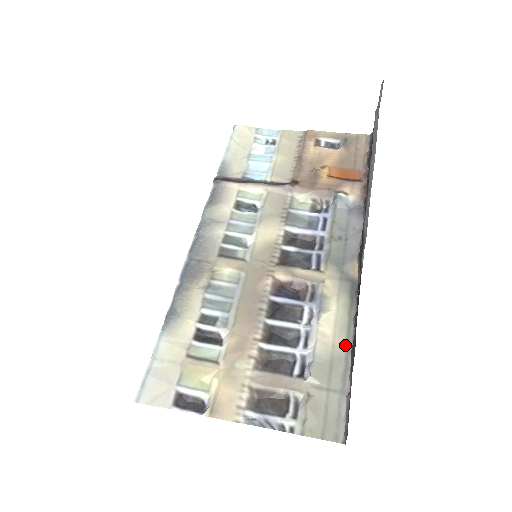
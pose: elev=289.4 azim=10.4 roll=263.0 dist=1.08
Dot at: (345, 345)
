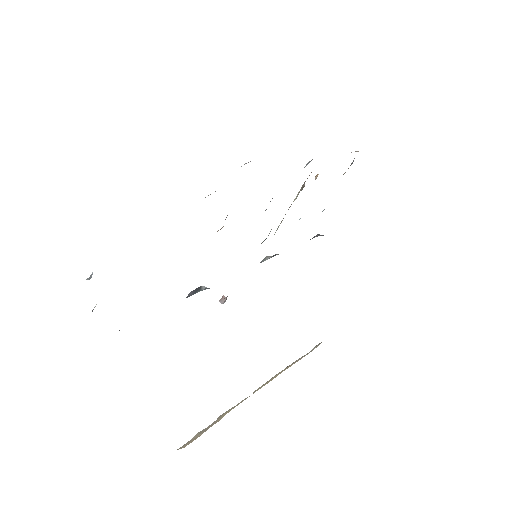
Dot at: occluded
